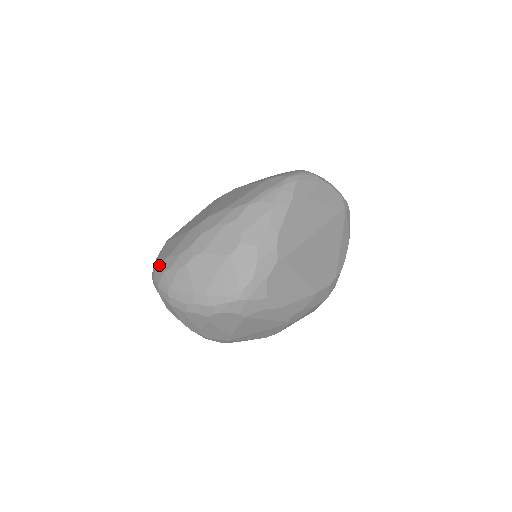
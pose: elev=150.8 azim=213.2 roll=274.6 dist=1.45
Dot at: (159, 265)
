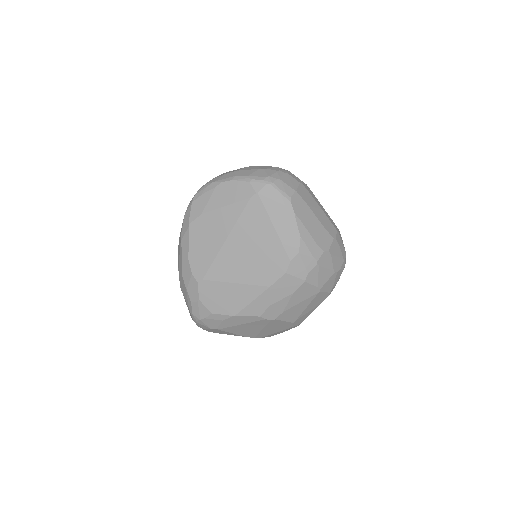
Dot at: occluded
